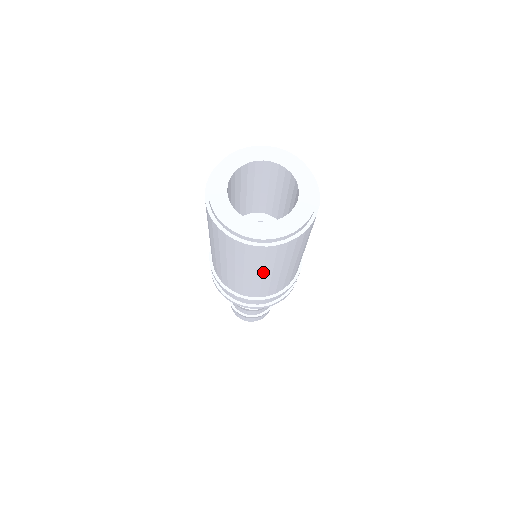
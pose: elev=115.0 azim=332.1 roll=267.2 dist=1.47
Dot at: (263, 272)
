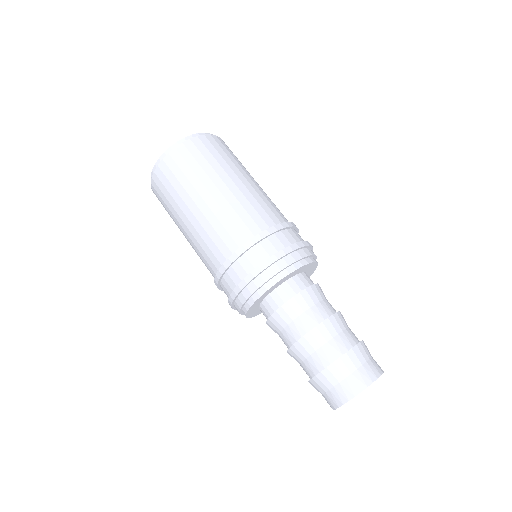
Dot at: (205, 187)
